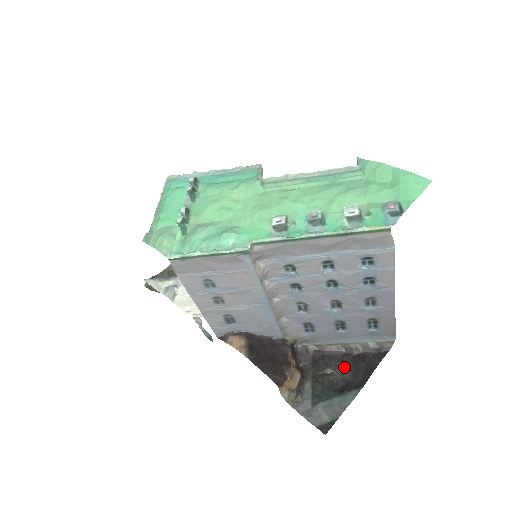
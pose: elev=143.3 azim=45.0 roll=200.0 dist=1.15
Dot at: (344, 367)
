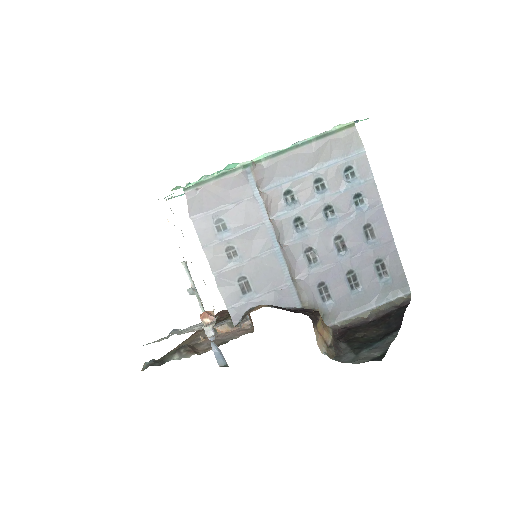
Dot at: (374, 328)
